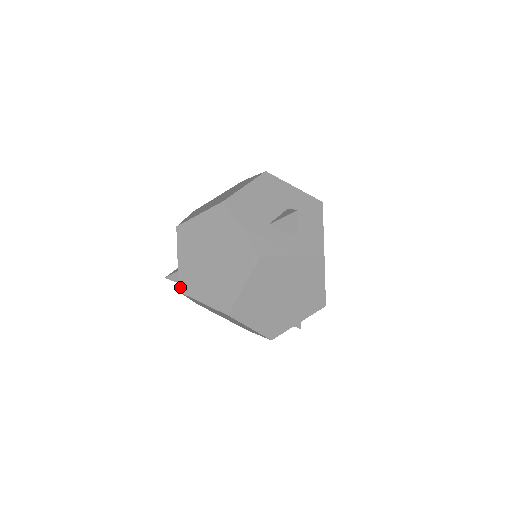
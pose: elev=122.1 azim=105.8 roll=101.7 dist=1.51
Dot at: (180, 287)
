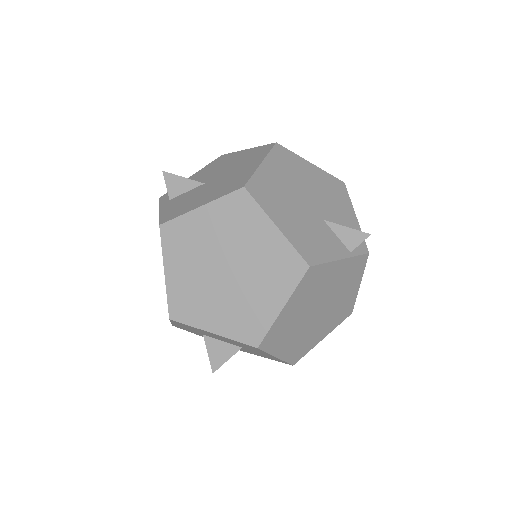
Dot at: occluded
